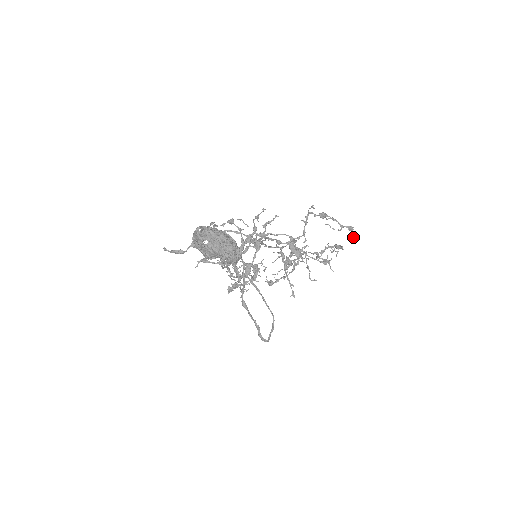
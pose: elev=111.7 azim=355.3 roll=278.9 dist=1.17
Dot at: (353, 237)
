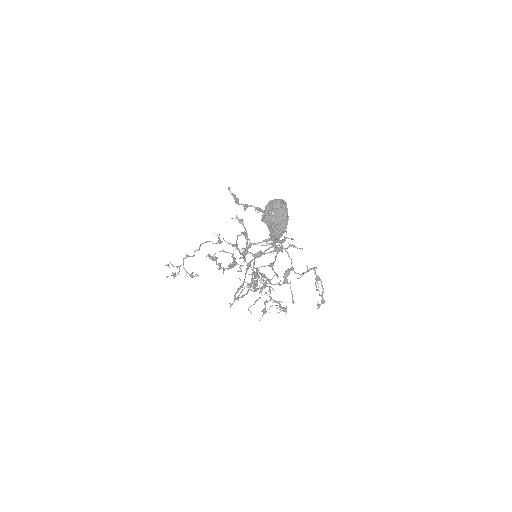
Dot at: (319, 307)
